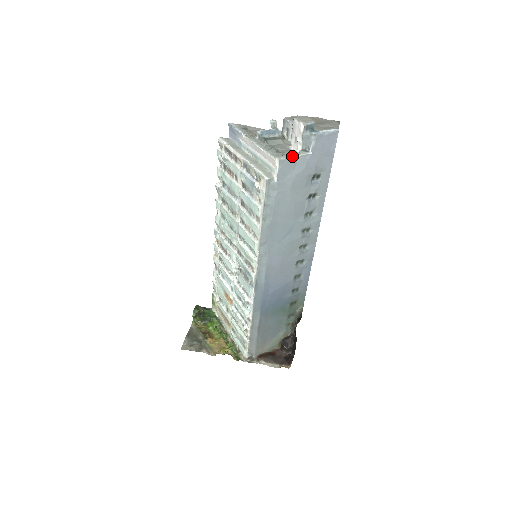
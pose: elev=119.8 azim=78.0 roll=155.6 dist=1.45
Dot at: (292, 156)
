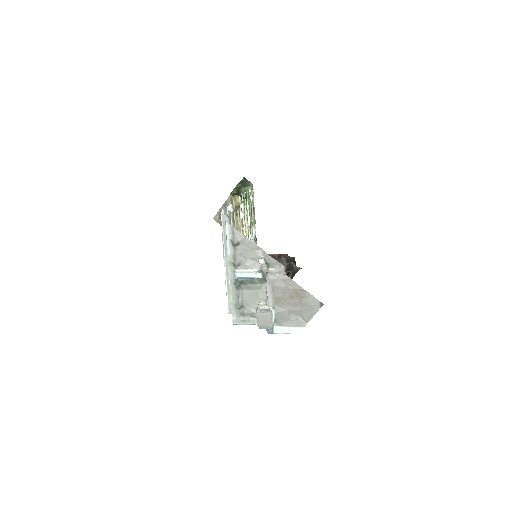
Dot at: (248, 323)
